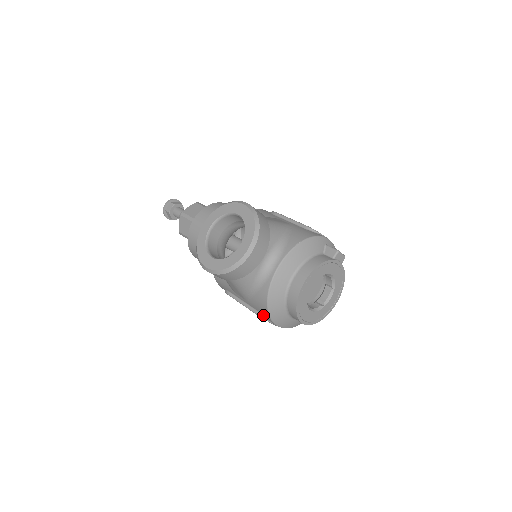
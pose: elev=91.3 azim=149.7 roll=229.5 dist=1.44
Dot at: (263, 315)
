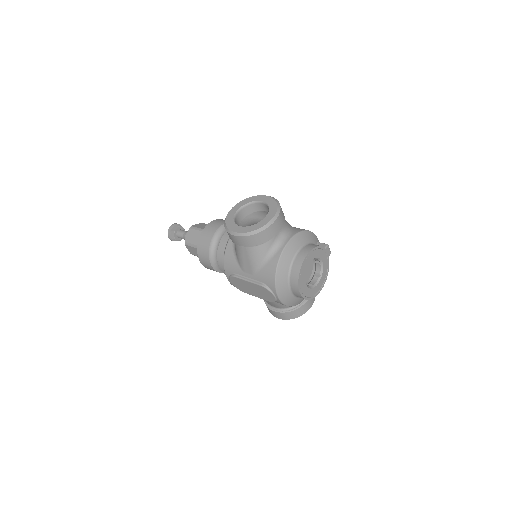
Dot at: (267, 286)
